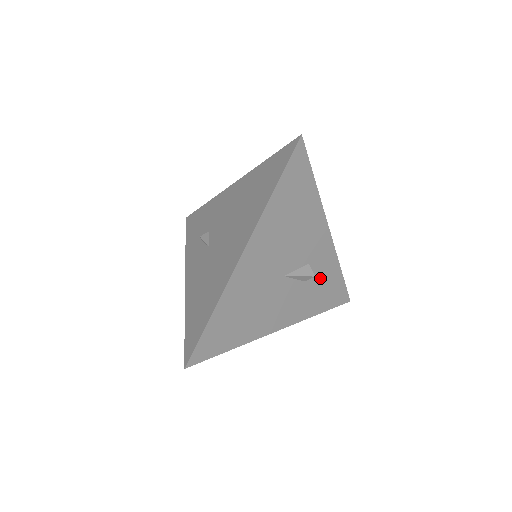
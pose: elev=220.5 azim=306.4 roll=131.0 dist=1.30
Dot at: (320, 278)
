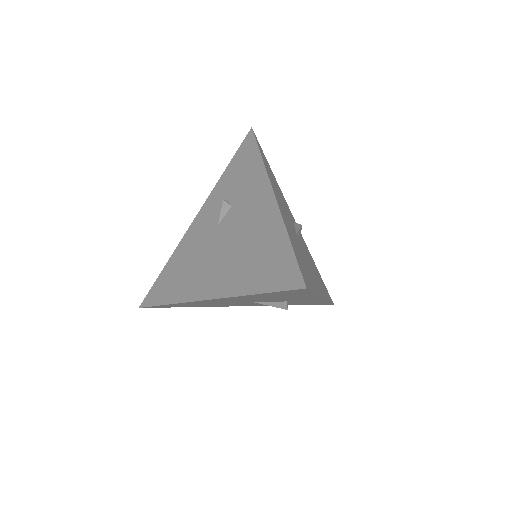
Dot at: (300, 302)
